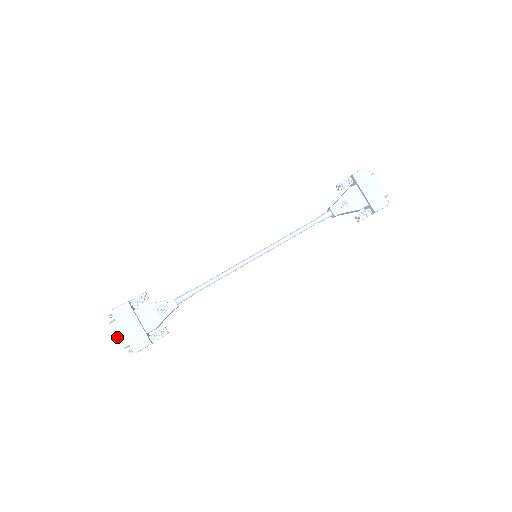
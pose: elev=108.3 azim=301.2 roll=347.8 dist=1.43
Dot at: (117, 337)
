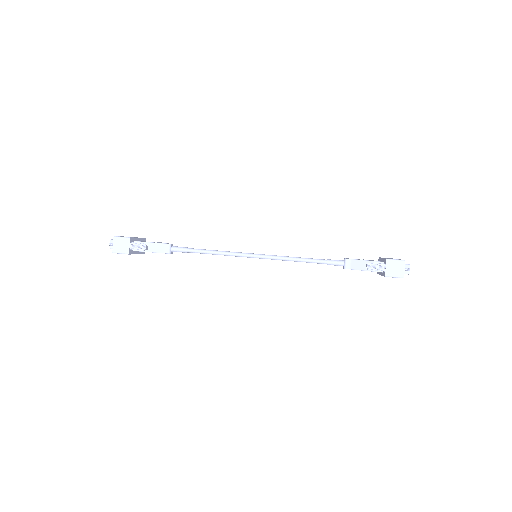
Dot at: occluded
